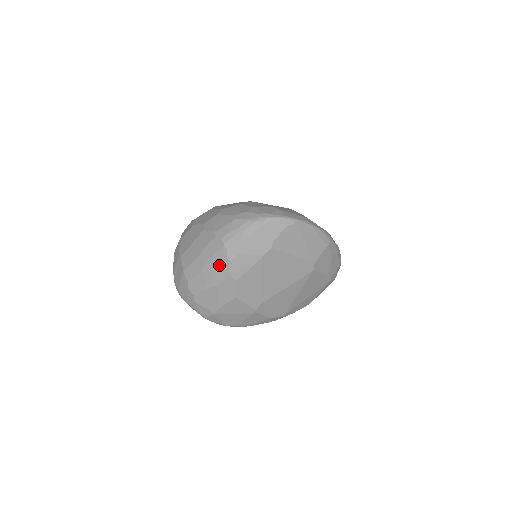
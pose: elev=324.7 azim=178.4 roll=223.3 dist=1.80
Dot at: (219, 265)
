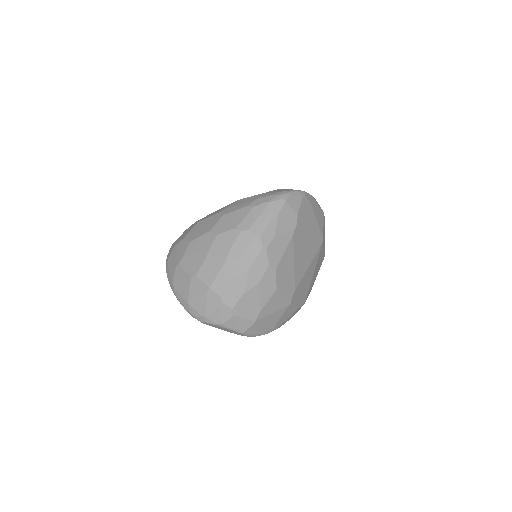
Dot at: (256, 258)
